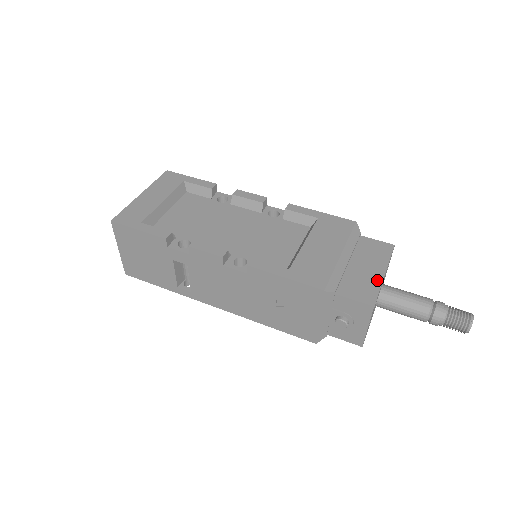
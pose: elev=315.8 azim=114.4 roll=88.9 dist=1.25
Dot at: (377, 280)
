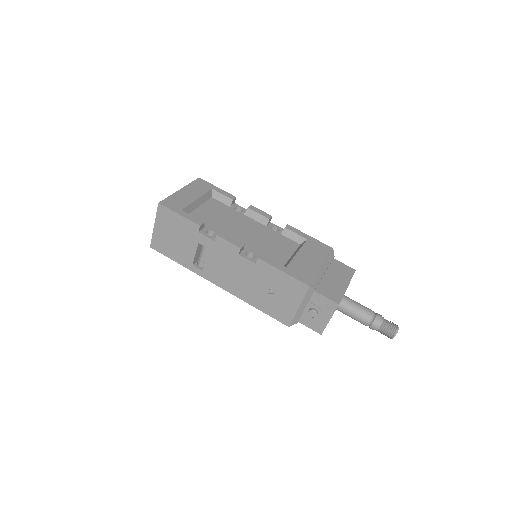
Dot at: (342, 289)
